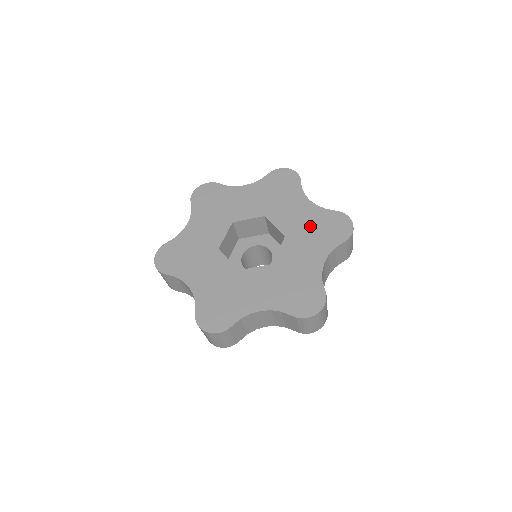
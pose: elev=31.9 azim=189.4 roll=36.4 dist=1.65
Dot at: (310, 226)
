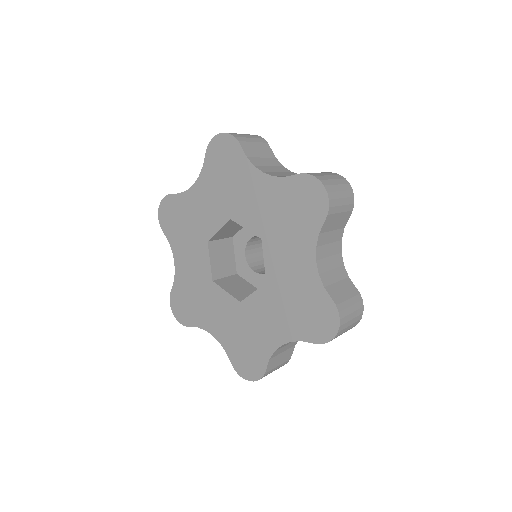
Dot at: (295, 294)
